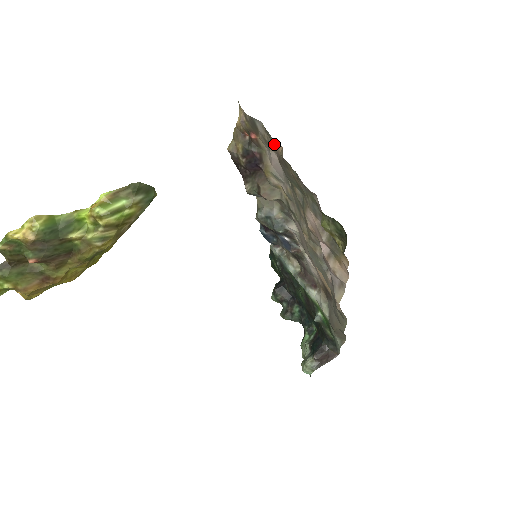
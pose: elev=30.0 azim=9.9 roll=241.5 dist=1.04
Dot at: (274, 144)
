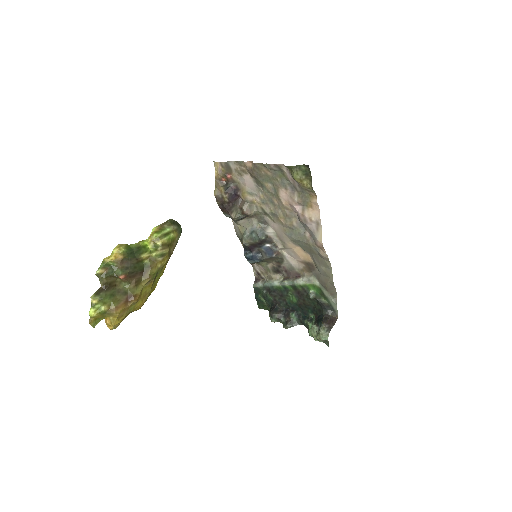
Dot at: (246, 166)
